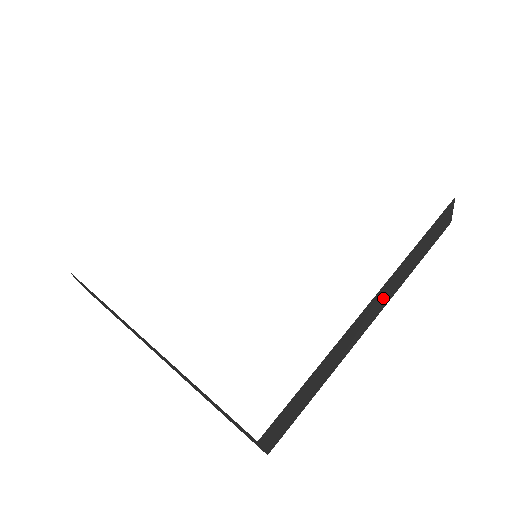
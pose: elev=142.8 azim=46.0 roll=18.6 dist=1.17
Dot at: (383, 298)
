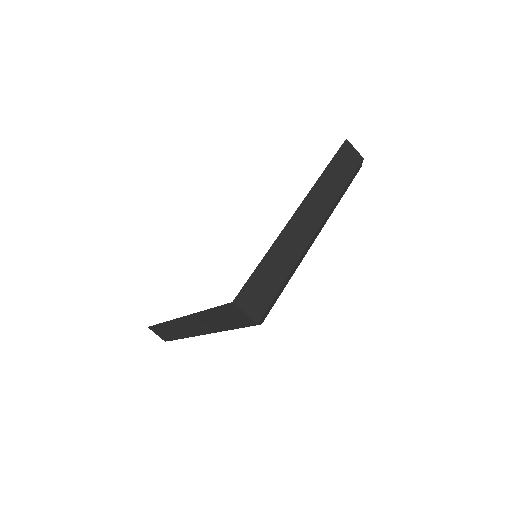
Dot at: (315, 210)
